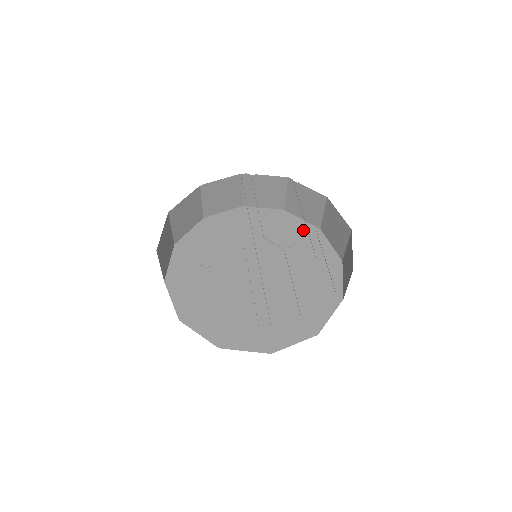
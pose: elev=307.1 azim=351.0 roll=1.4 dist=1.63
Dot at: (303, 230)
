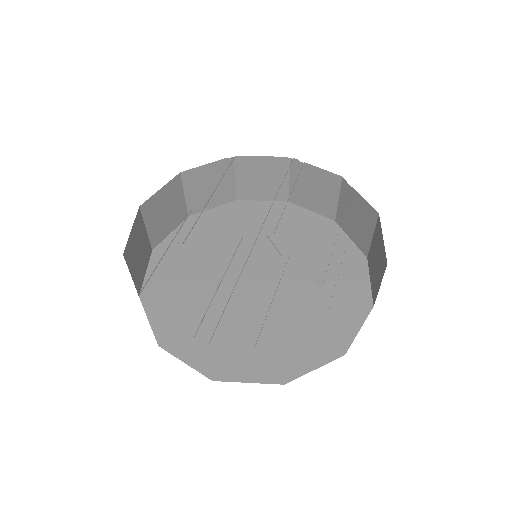
Dot at: (344, 251)
